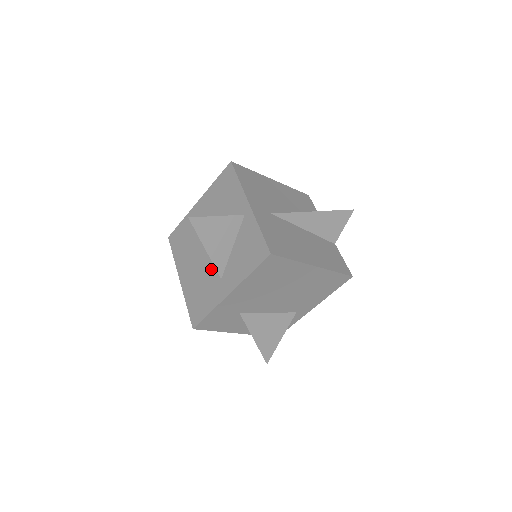
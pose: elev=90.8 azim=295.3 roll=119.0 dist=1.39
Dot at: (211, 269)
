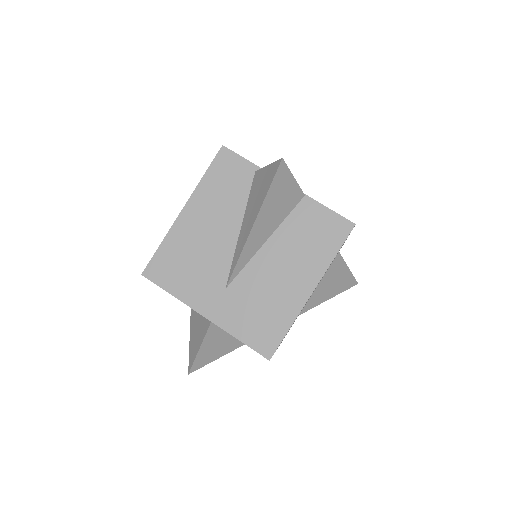
Dot at: occluded
